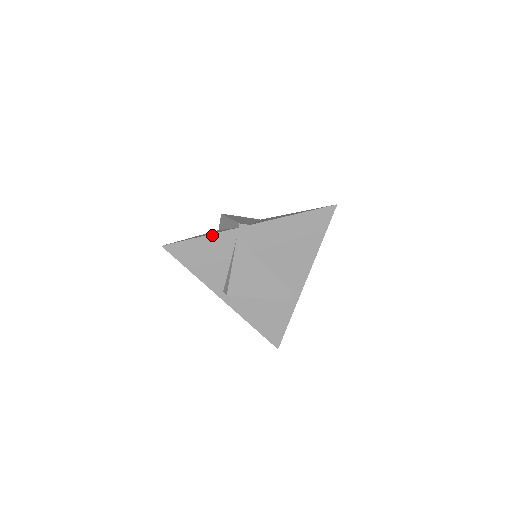
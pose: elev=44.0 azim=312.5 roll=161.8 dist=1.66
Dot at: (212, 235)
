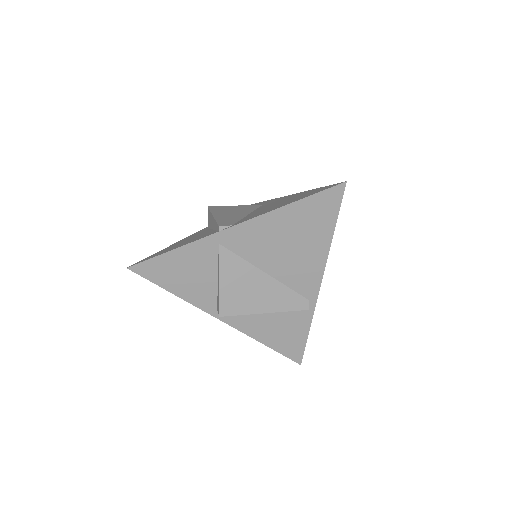
Dot at: (186, 246)
